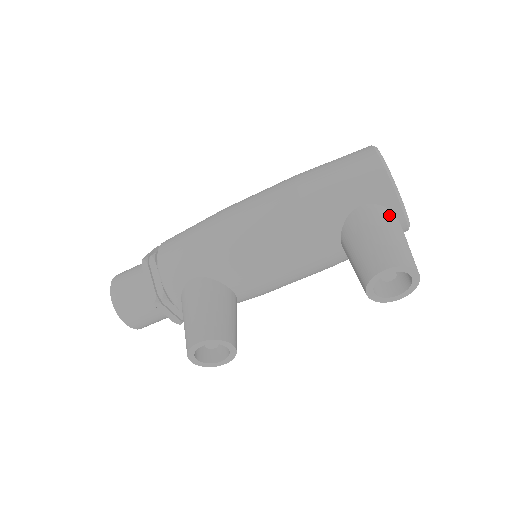
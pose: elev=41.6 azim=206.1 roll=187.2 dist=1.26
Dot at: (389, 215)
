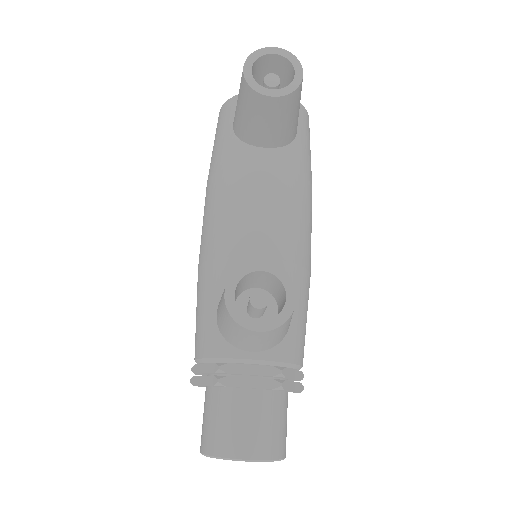
Dot at: occluded
